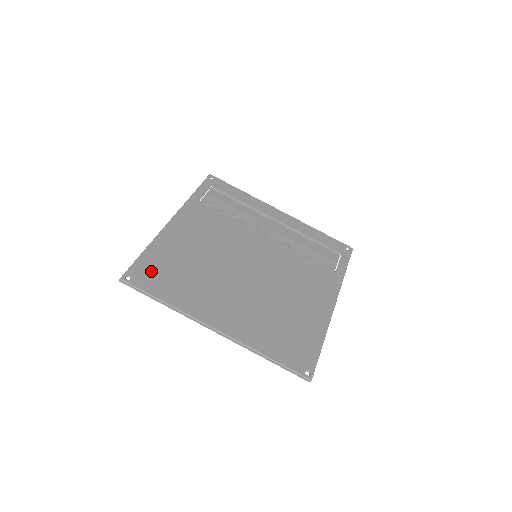
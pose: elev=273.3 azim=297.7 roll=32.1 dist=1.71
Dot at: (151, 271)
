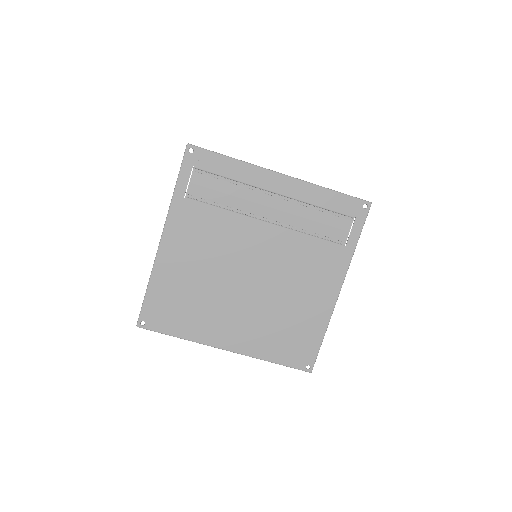
Dot at: (159, 310)
